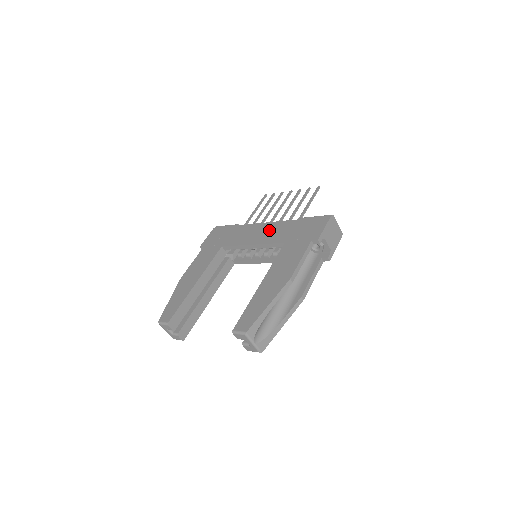
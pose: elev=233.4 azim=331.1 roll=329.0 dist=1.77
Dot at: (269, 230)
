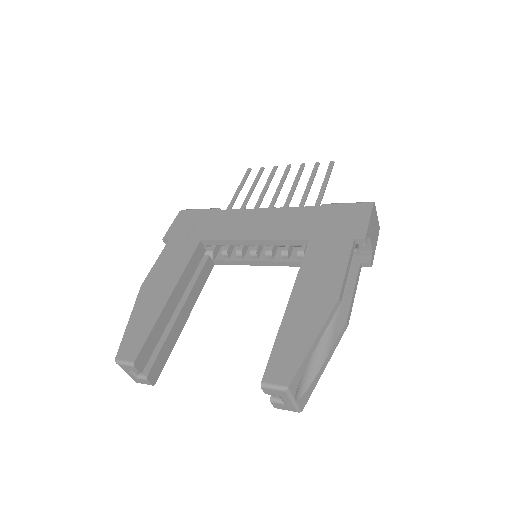
Dot at: (275, 219)
